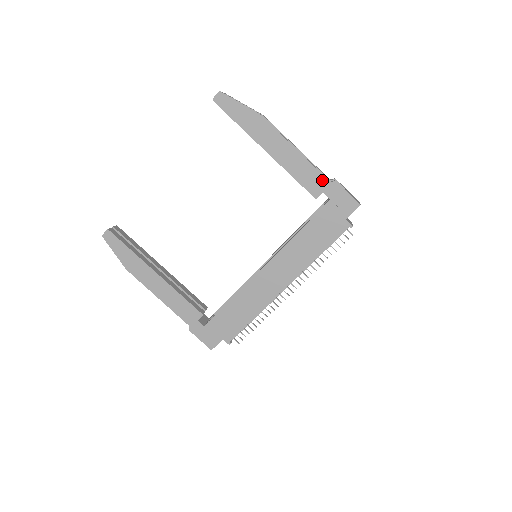
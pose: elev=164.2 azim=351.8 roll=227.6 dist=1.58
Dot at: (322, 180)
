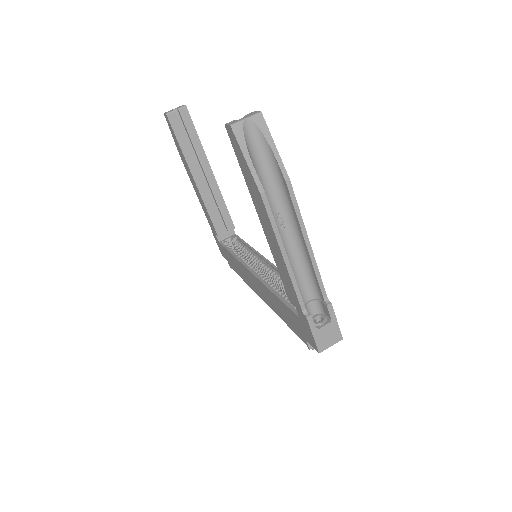
Dot at: (297, 302)
